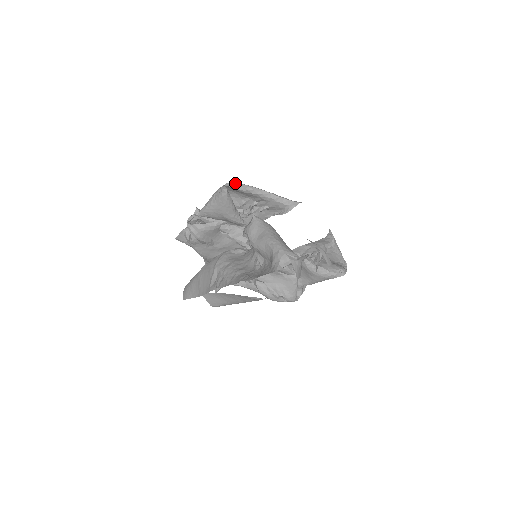
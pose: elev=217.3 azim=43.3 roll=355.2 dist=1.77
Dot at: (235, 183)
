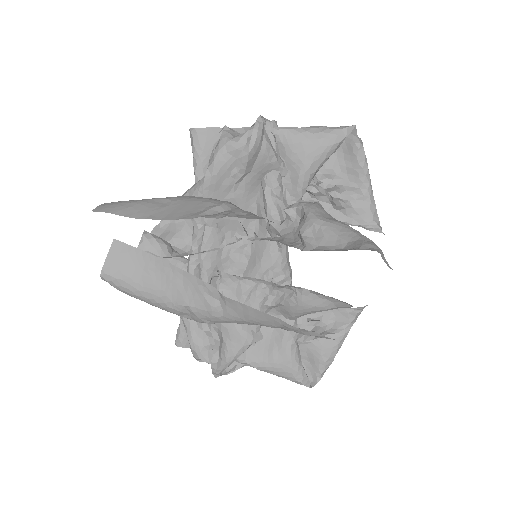
Dot at: occluded
